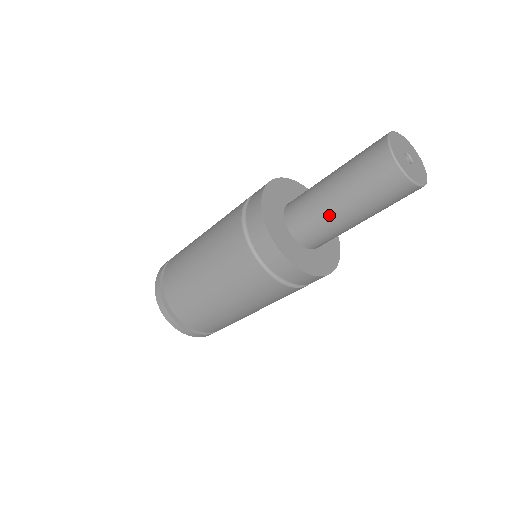
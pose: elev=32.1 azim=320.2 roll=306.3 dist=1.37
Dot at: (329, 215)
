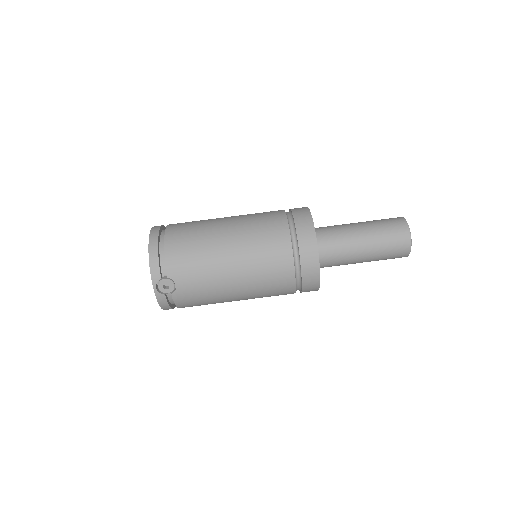
Dot at: (346, 226)
